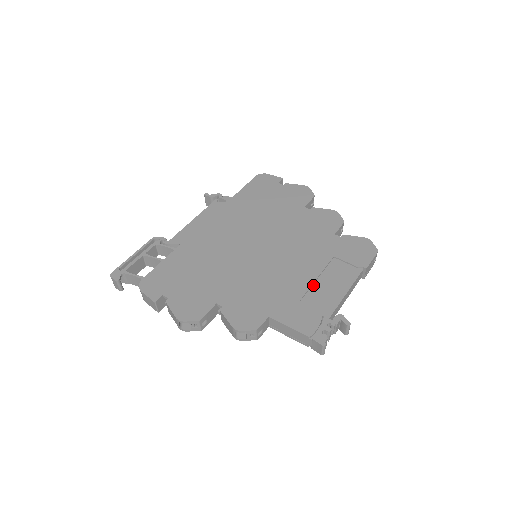
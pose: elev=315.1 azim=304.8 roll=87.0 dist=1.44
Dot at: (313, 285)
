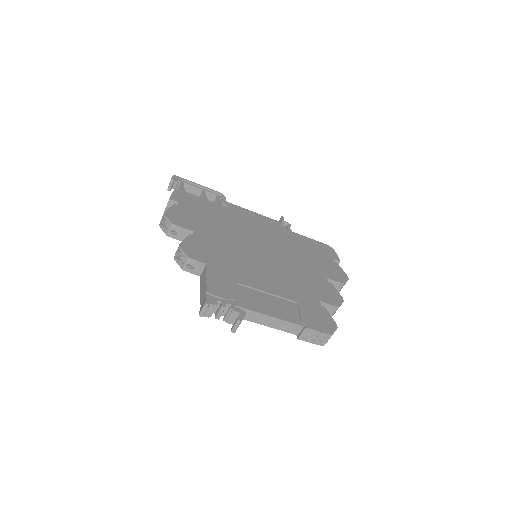
Dot at: (258, 291)
